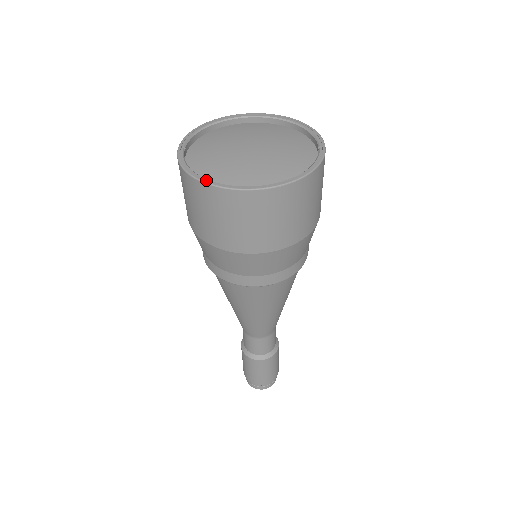
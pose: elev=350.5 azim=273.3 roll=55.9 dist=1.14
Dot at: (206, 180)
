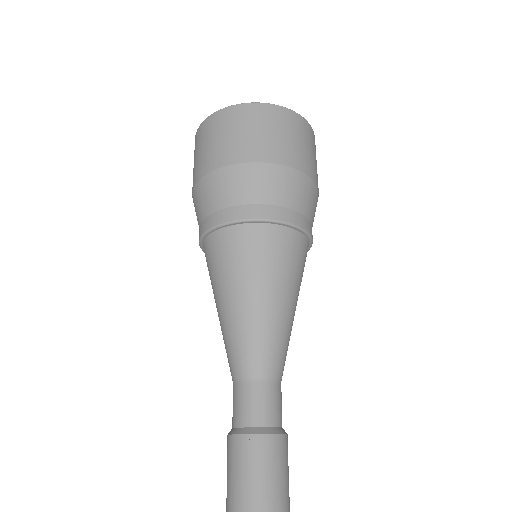
Dot at: occluded
